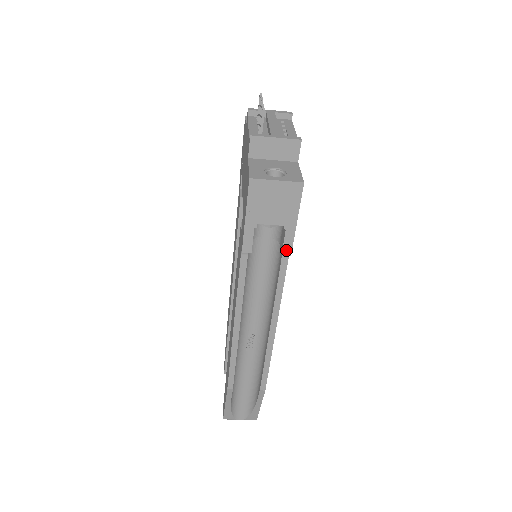
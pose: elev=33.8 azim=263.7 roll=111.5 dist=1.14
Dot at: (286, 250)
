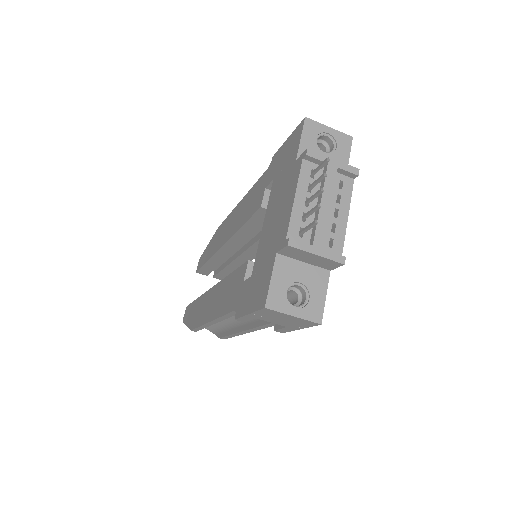
Dot at: (280, 331)
